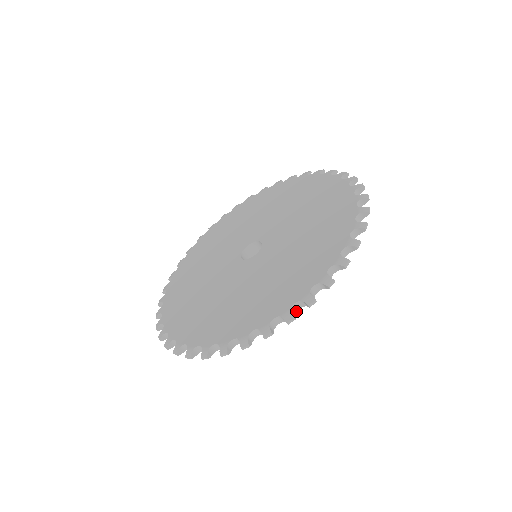
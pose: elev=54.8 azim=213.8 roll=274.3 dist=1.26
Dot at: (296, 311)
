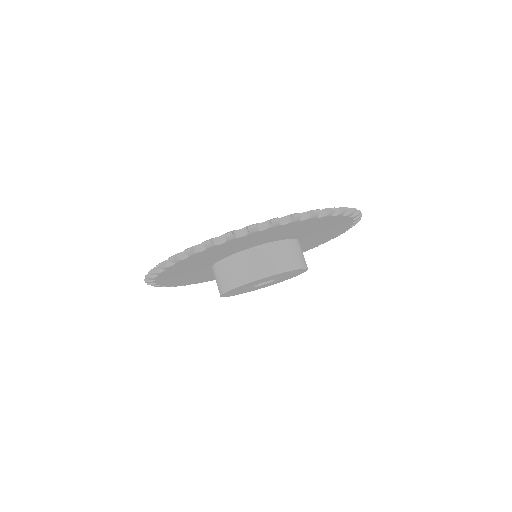
Dot at: (349, 216)
